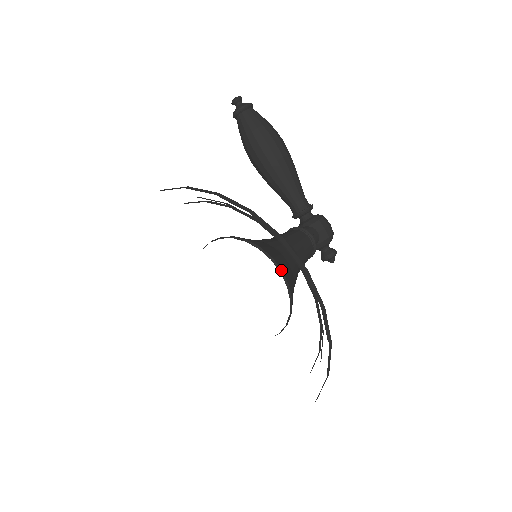
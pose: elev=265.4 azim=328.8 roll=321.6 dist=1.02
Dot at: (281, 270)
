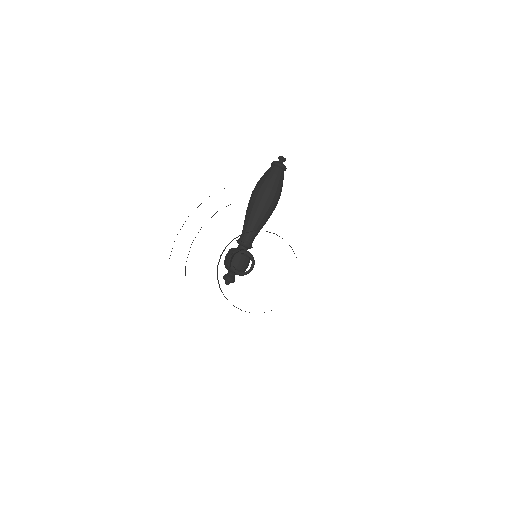
Dot at: occluded
